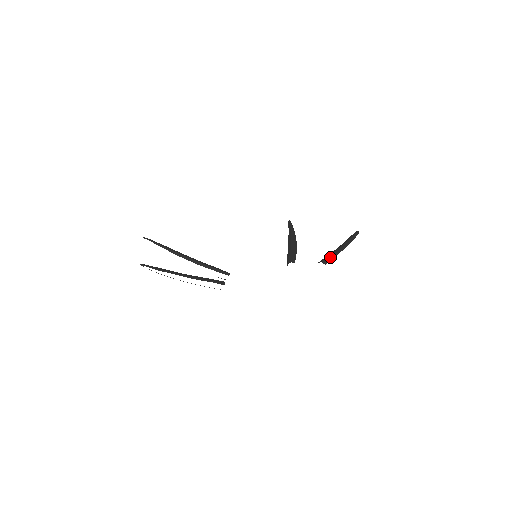
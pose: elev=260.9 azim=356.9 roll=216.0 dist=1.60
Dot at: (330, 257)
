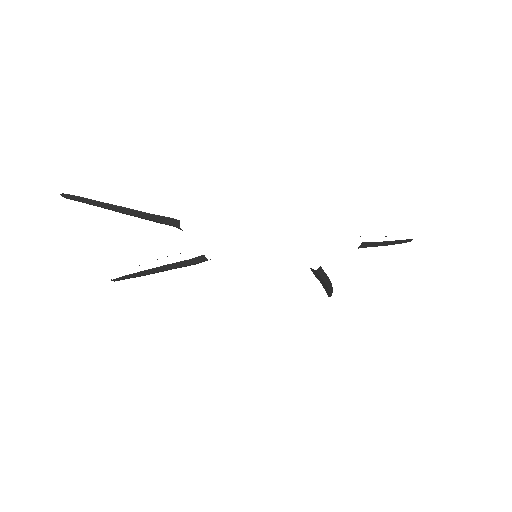
Dot at: occluded
